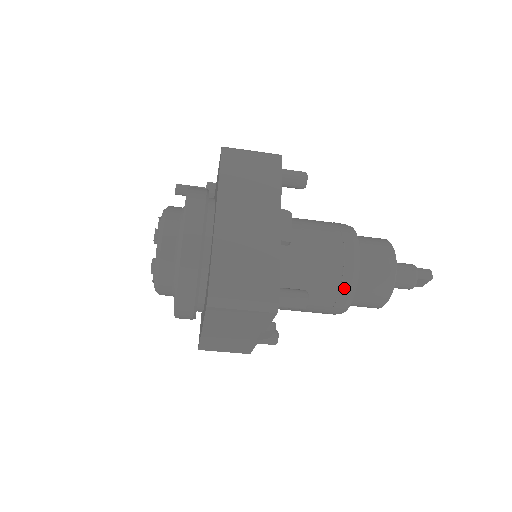
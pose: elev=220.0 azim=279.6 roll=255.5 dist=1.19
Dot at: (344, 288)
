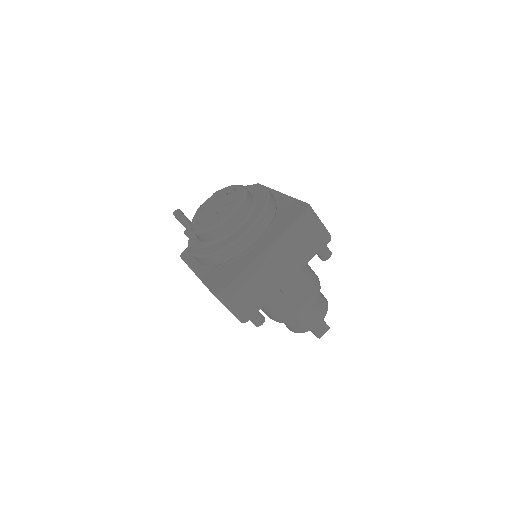
Dot at: (317, 285)
